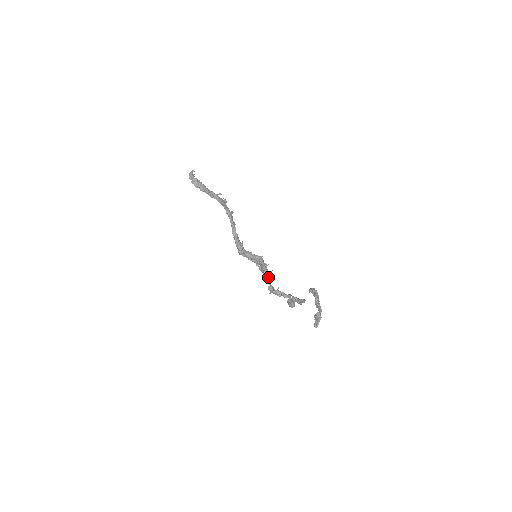
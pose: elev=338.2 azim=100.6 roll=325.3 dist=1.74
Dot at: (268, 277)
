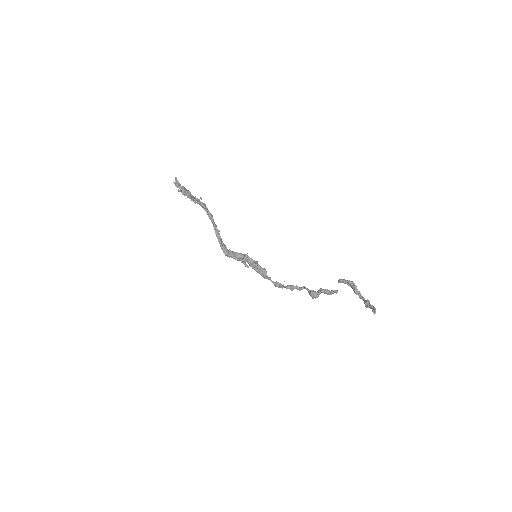
Dot at: (266, 273)
